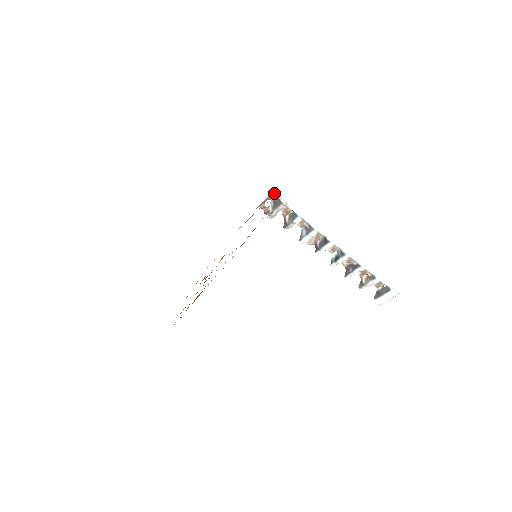
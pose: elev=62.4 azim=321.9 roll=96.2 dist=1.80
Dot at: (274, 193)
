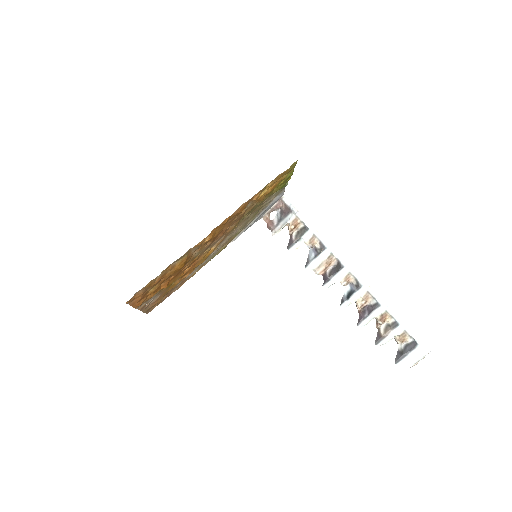
Dot at: (285, 198)
